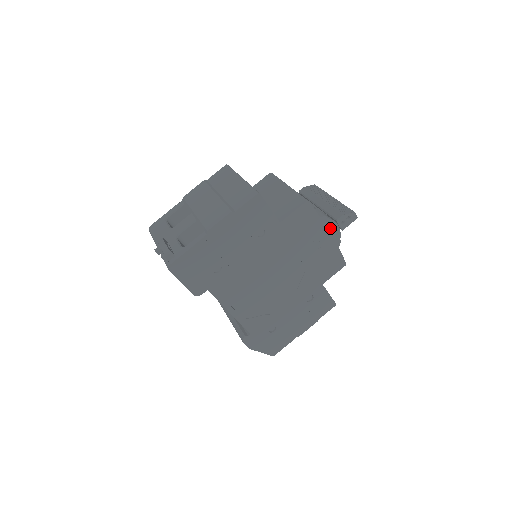
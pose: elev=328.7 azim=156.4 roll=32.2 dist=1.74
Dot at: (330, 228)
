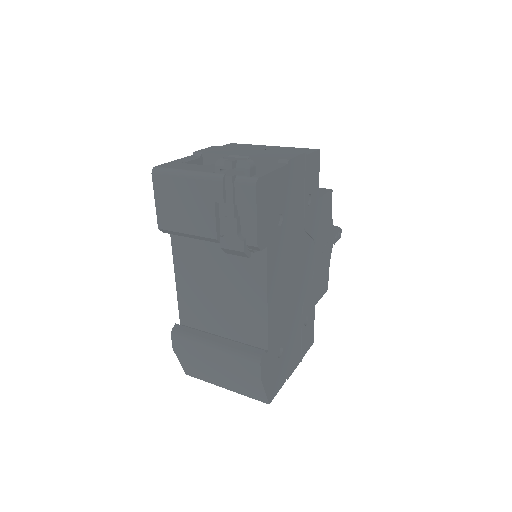
Dot at: (330, 235)
